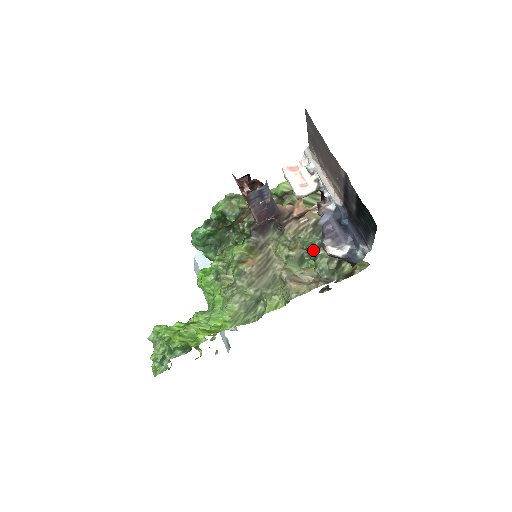
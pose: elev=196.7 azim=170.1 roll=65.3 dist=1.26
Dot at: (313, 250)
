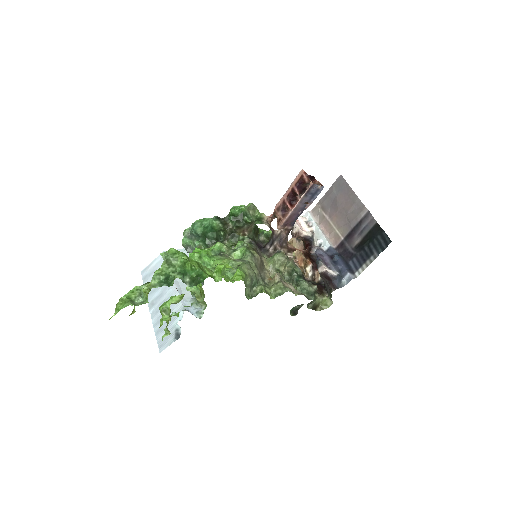
Dot at: (297, 275)
